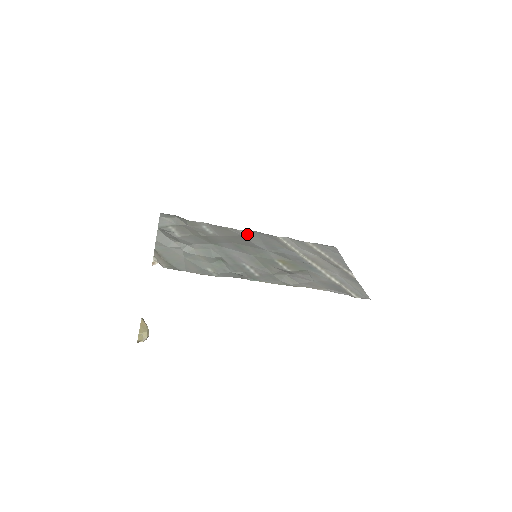
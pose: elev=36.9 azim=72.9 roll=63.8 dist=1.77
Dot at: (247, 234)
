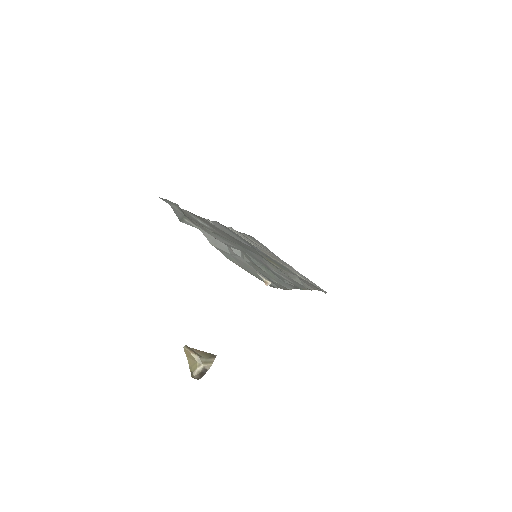
Dot at: (218, 226)
